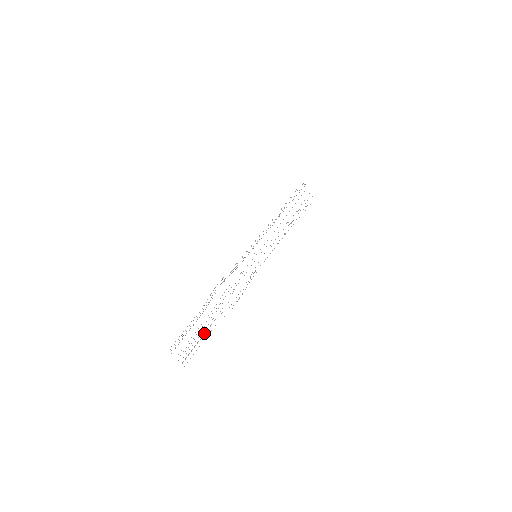
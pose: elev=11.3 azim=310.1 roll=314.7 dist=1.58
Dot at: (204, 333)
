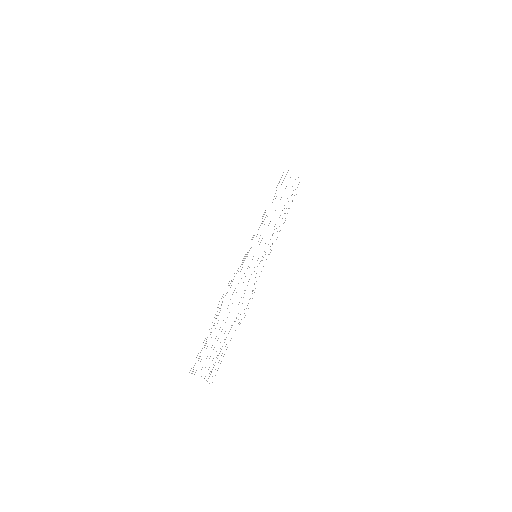
Dot at: (222, 346)
